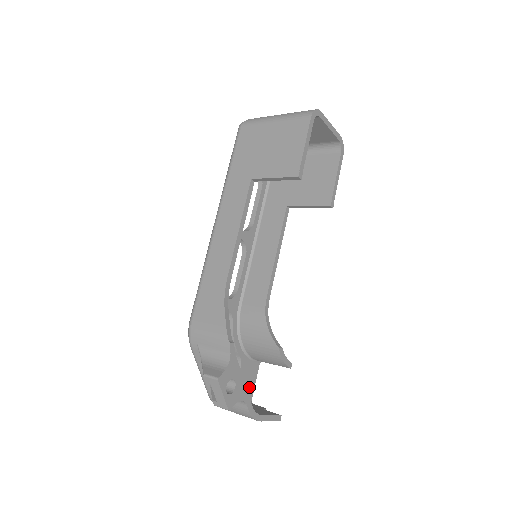
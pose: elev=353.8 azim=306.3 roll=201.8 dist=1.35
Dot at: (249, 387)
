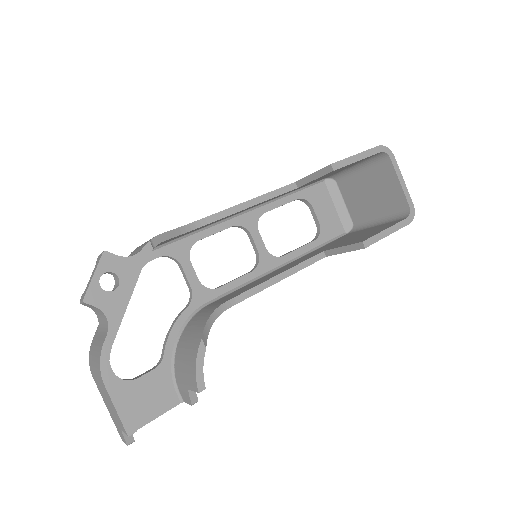
Dot at: (144, 410)
